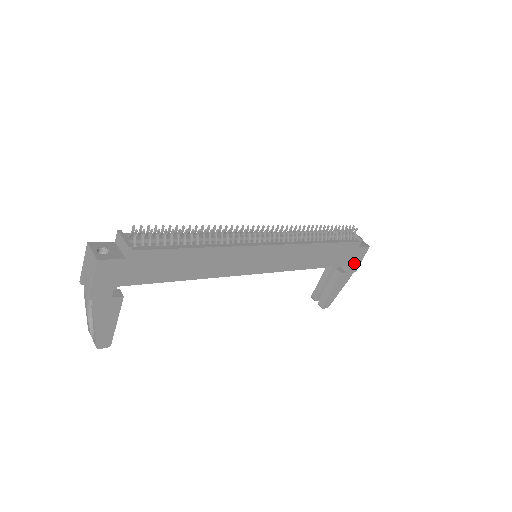
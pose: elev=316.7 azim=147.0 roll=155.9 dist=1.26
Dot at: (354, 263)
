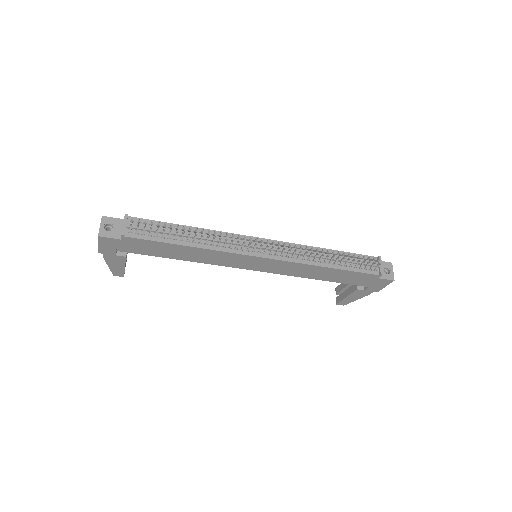
Dot at: (374, 286)
